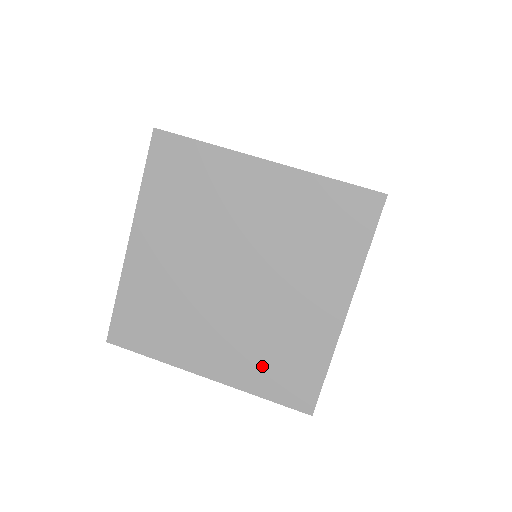
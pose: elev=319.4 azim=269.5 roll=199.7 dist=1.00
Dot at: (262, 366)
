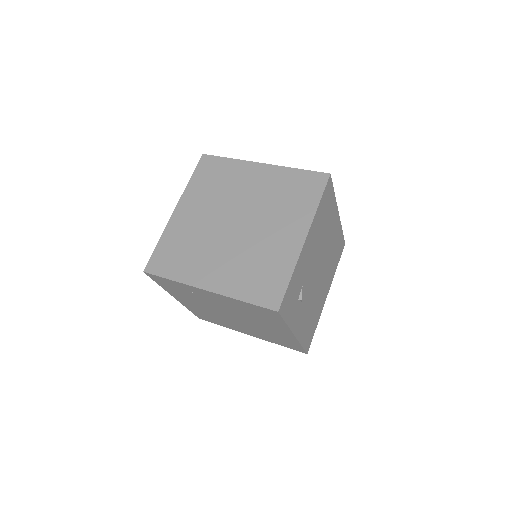
Dot at: (246, 279)
